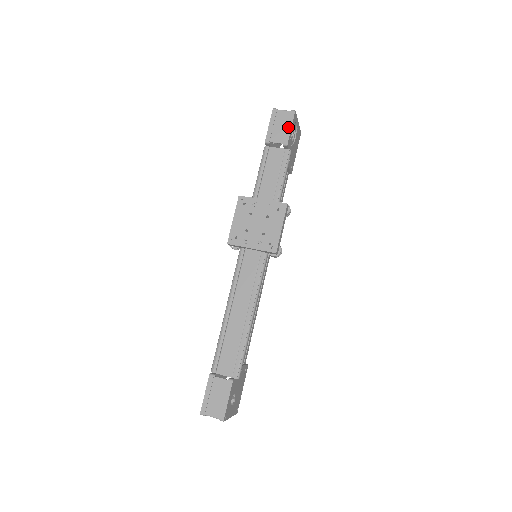
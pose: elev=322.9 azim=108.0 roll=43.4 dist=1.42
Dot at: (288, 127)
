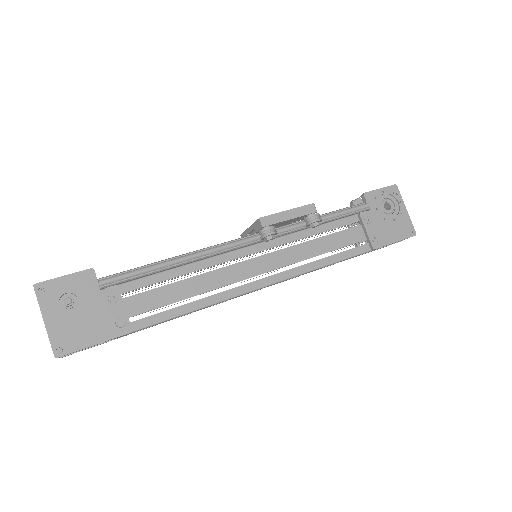
Dot at: (378, 190)
